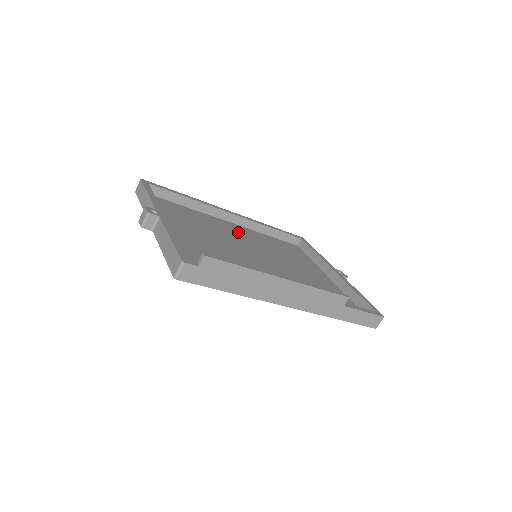
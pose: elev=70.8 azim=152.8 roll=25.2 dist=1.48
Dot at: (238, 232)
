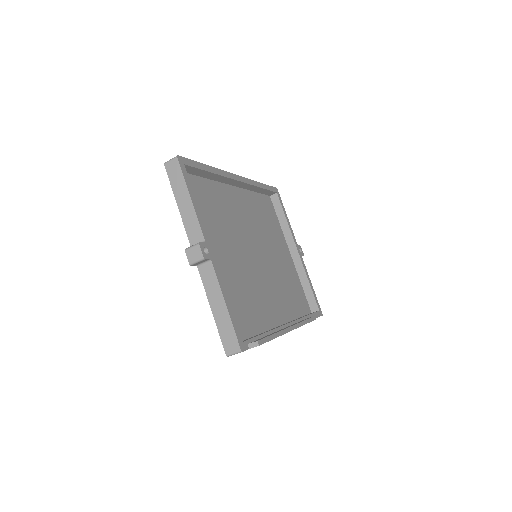
Dot at: (240, 207)
